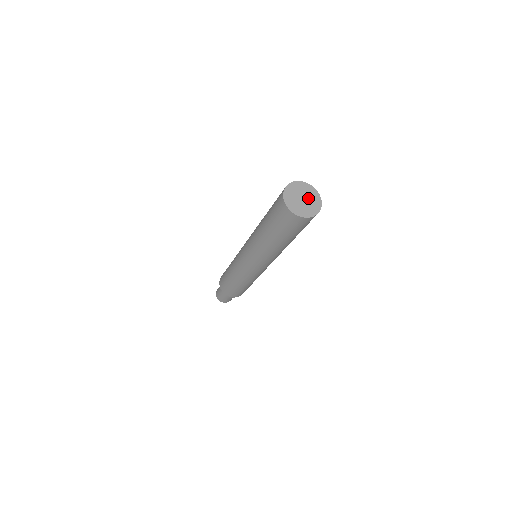
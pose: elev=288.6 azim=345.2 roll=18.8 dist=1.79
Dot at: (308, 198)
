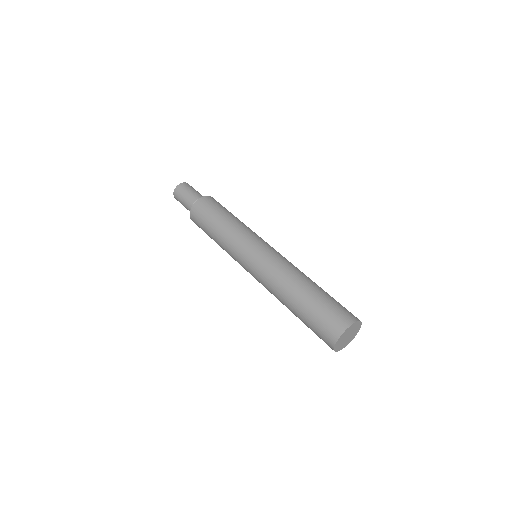
Dot at: (352, 334)
